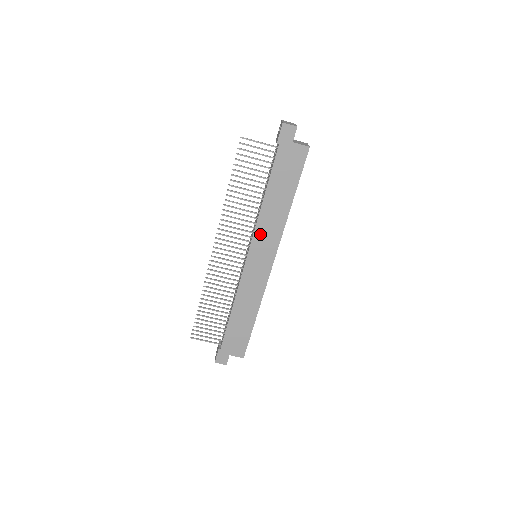
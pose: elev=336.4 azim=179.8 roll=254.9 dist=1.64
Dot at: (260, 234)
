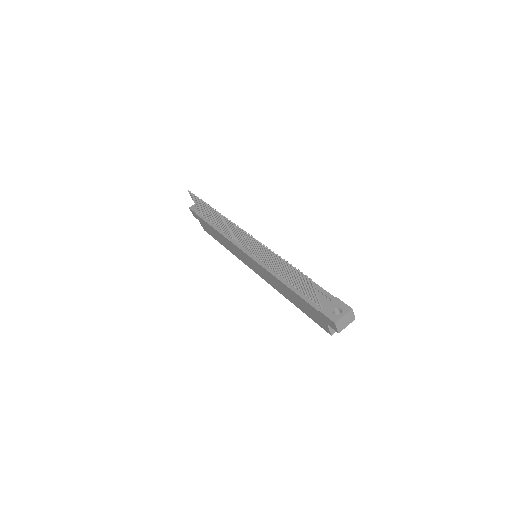
Dot at: (263, 270)
